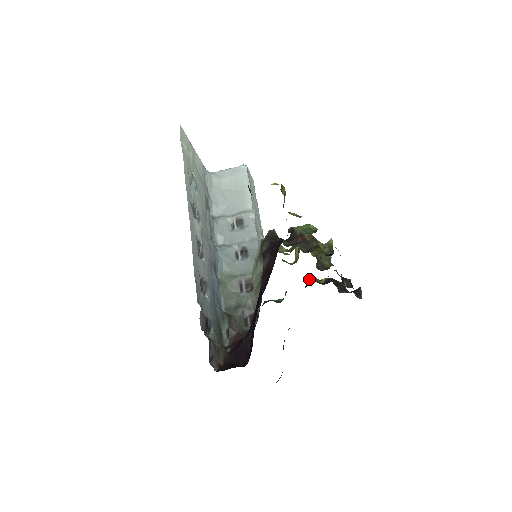
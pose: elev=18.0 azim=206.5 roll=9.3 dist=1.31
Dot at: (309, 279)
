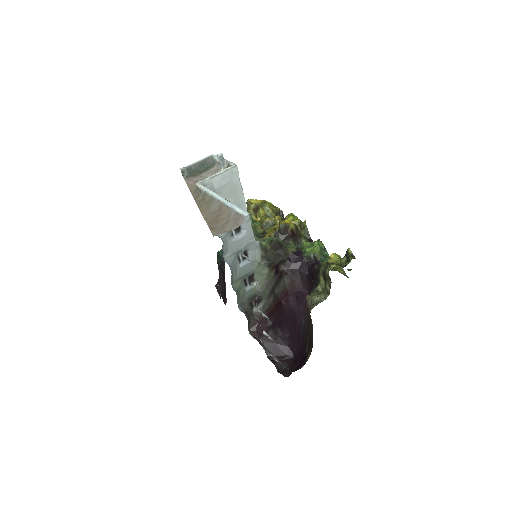
Dot at: occluded
